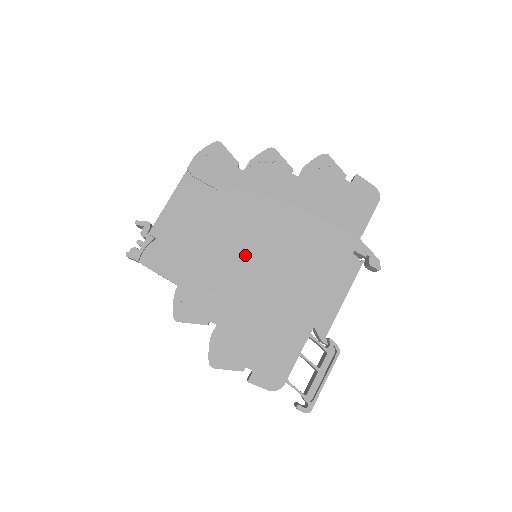
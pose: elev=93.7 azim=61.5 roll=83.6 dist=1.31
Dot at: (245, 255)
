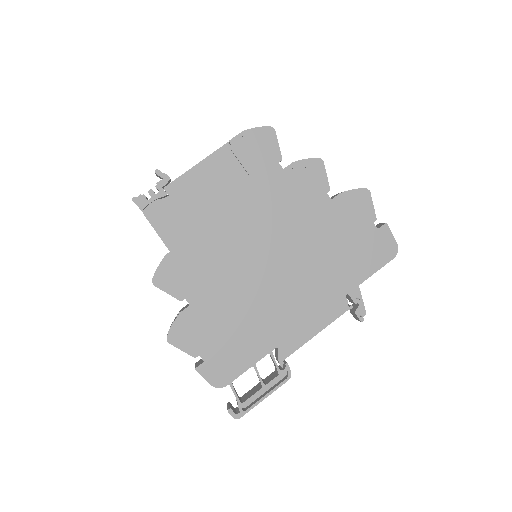
Dot at: (246, 252)
